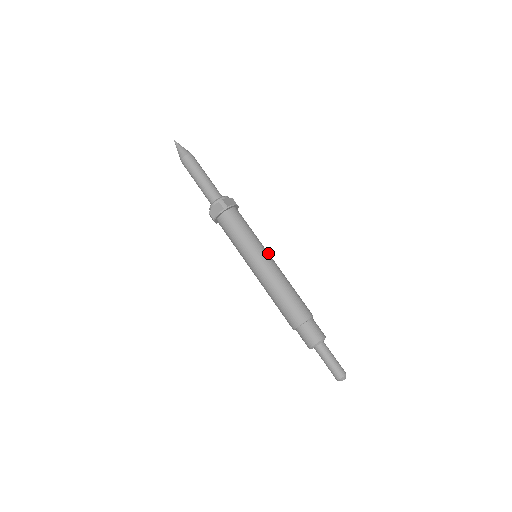
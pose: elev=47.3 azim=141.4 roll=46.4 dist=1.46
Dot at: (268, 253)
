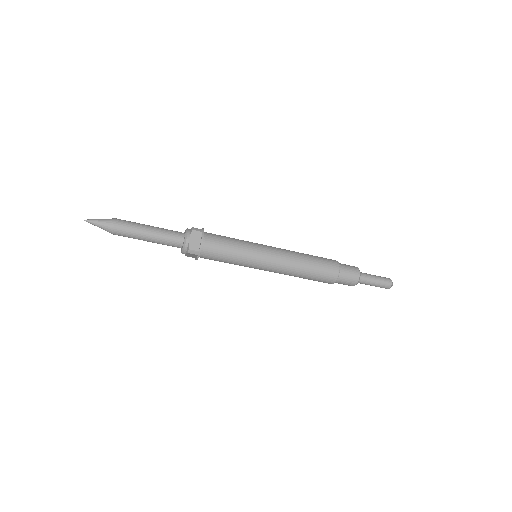
Dot at: (265, 251)
